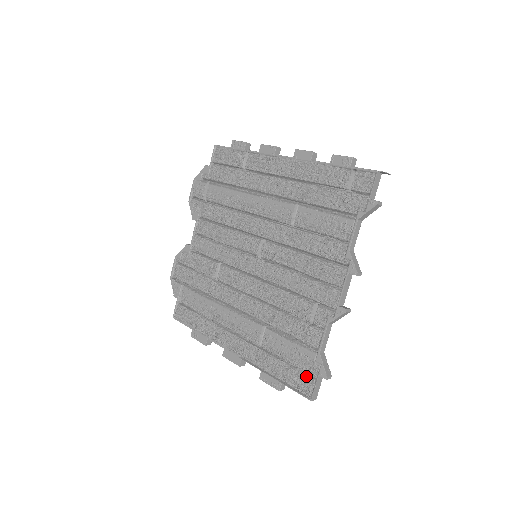
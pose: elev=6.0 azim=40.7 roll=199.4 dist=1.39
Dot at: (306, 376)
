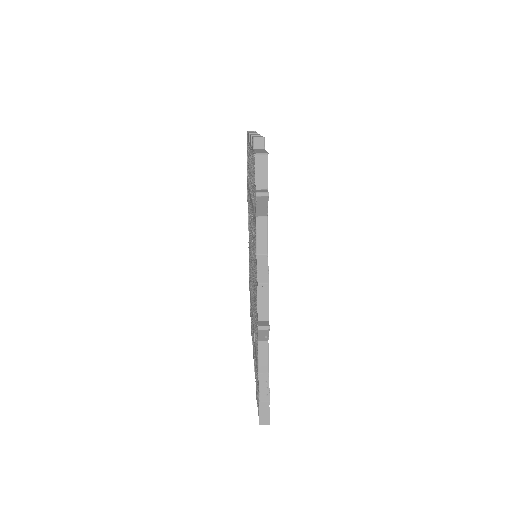
Dot at: occluded
